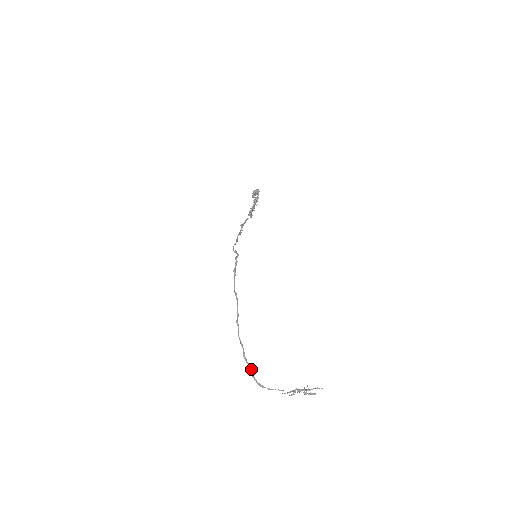
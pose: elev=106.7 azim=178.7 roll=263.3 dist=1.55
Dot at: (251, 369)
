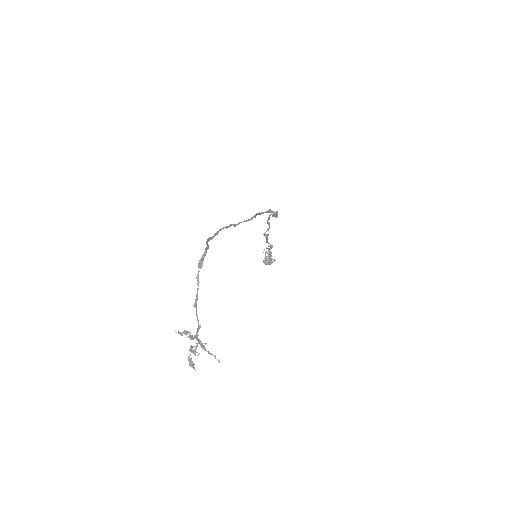
Dot at: occluded
